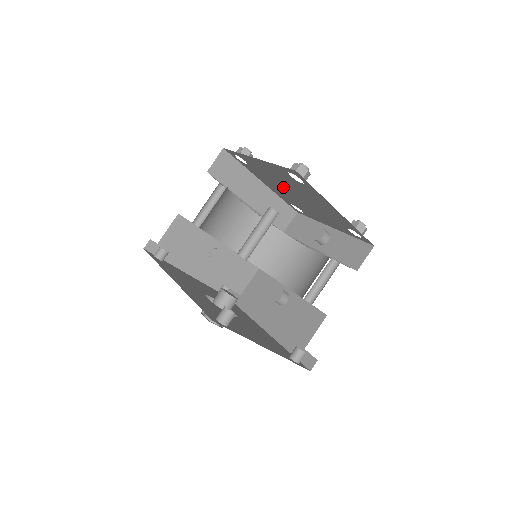
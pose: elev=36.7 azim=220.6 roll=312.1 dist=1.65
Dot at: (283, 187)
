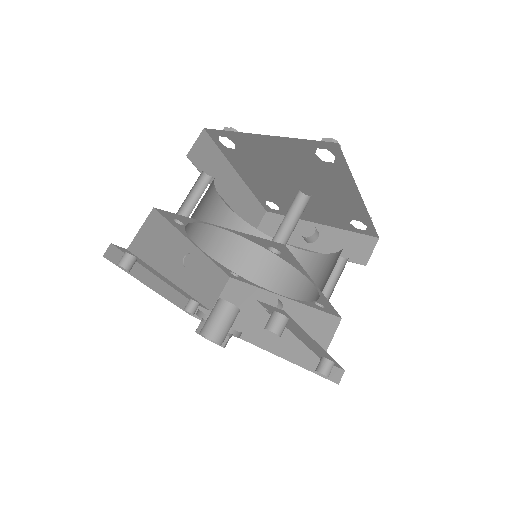
Dot at: (278, 175)
